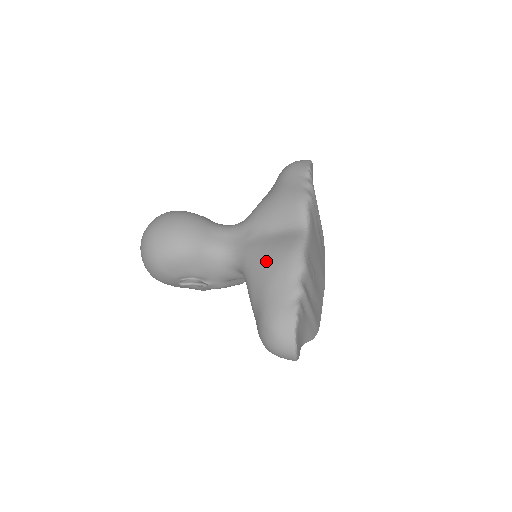
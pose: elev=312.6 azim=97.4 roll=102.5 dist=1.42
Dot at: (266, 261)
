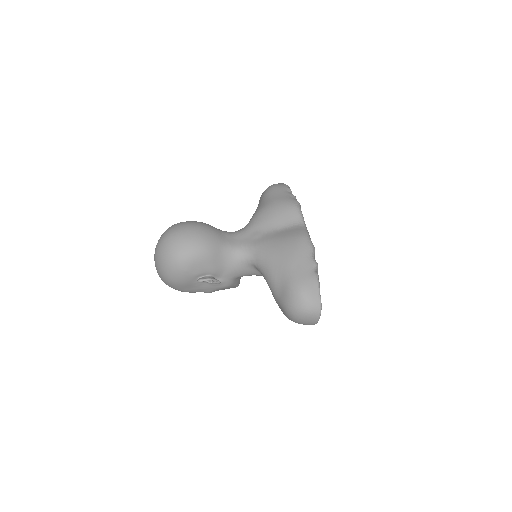
Dot at: (282, 247)
